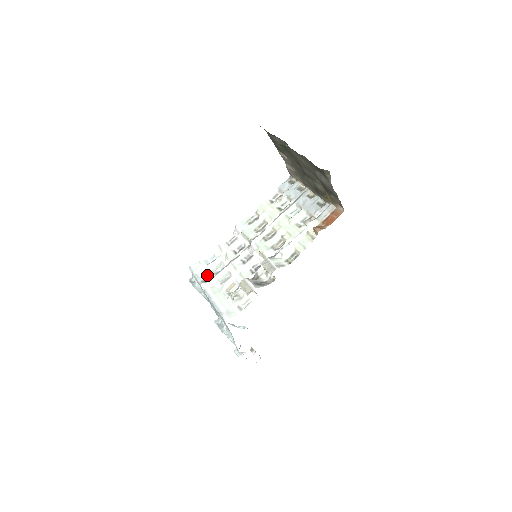
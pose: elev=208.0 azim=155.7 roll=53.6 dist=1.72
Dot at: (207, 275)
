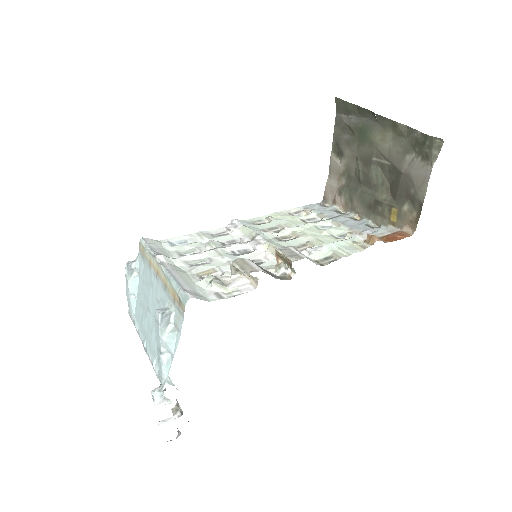
Dot at: (168, 254)
